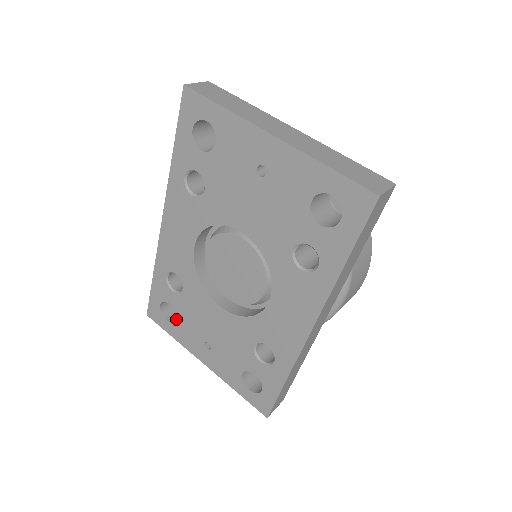
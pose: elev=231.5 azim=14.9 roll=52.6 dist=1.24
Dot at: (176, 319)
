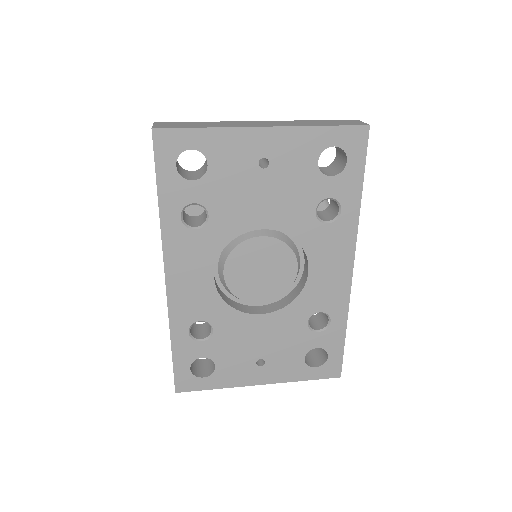
Dot at: (215, 367)
